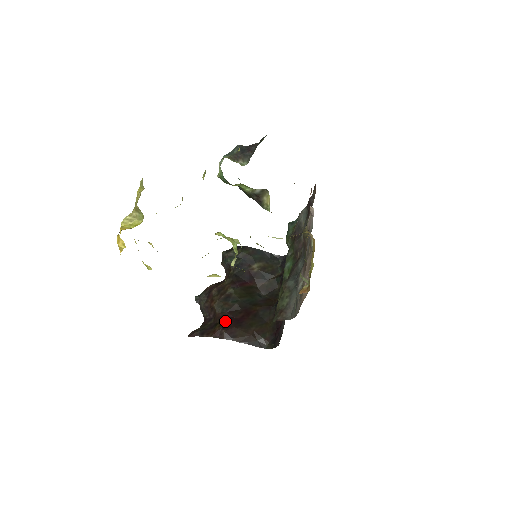
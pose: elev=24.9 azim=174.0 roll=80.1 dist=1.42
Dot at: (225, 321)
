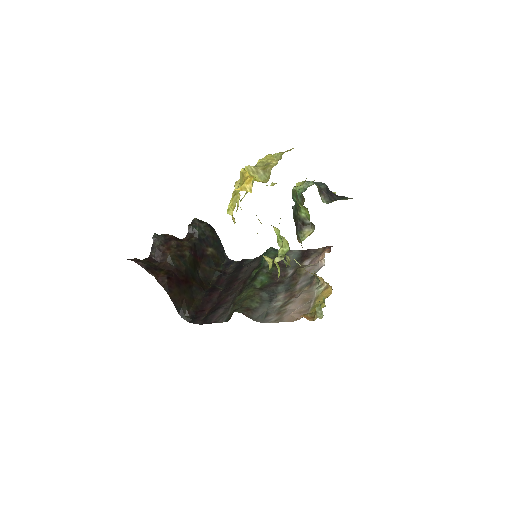
Dot at: (171, 273)
